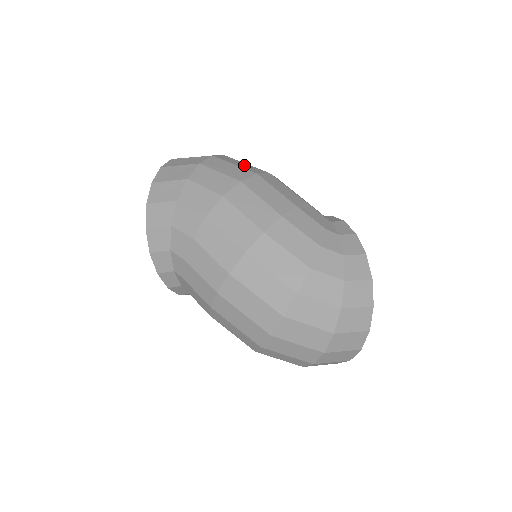
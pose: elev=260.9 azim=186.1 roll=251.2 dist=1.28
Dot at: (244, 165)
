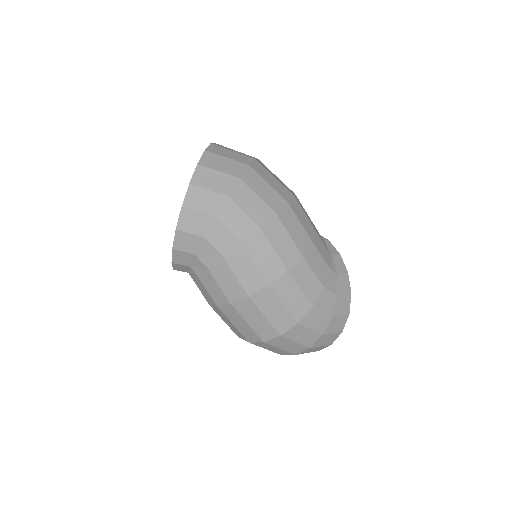
Dot at: (275, 183)
